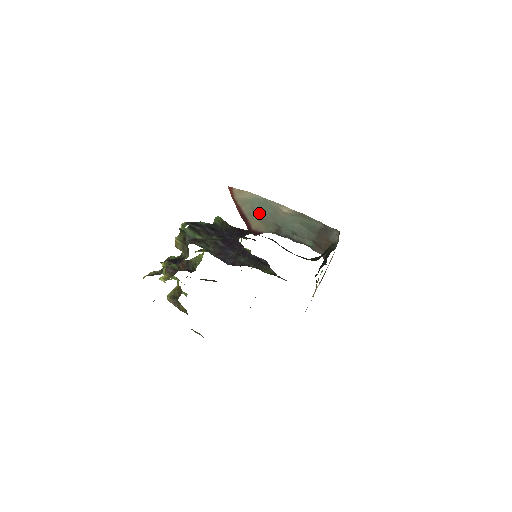
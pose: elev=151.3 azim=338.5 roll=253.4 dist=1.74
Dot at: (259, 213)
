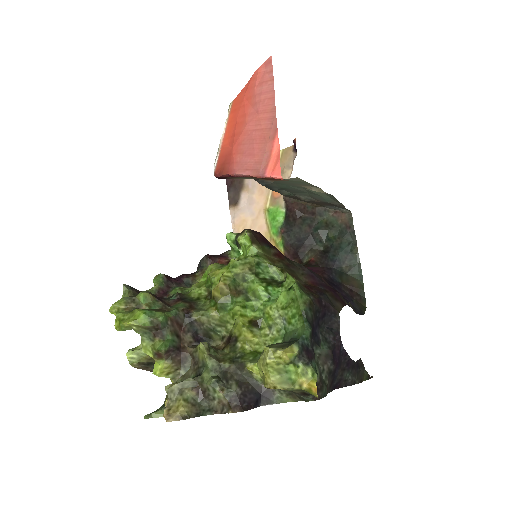
Dot at: occluded
